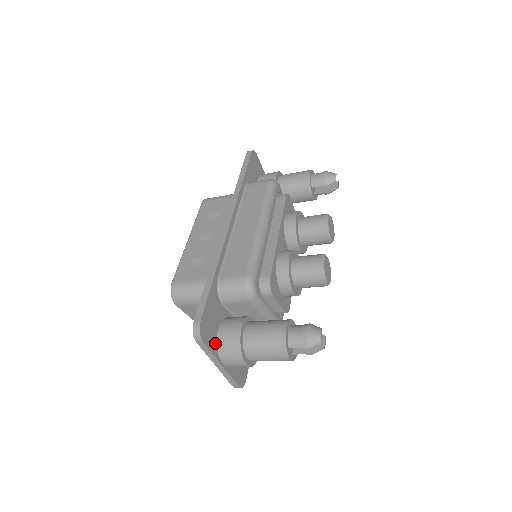
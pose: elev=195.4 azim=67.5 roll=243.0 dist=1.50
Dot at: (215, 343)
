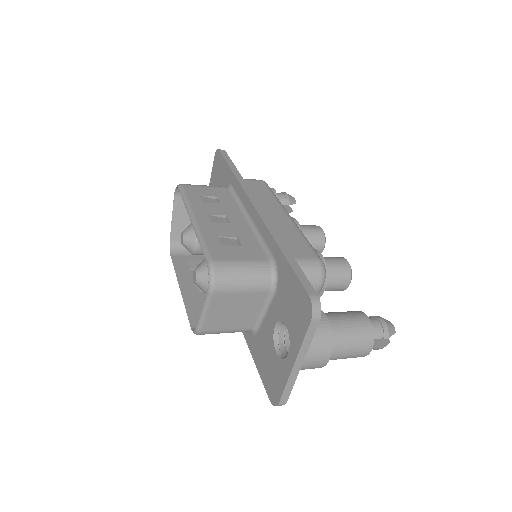
Dot at: occluded
